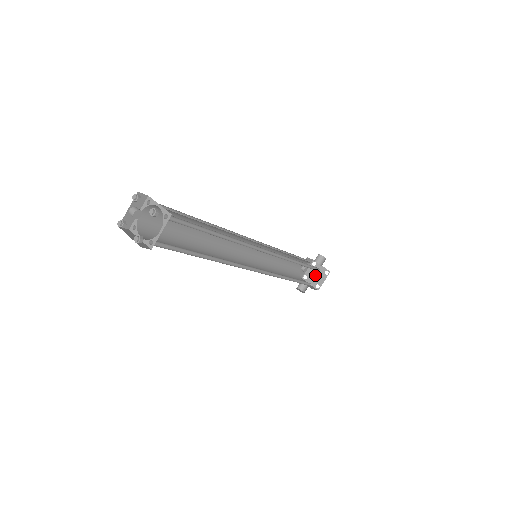
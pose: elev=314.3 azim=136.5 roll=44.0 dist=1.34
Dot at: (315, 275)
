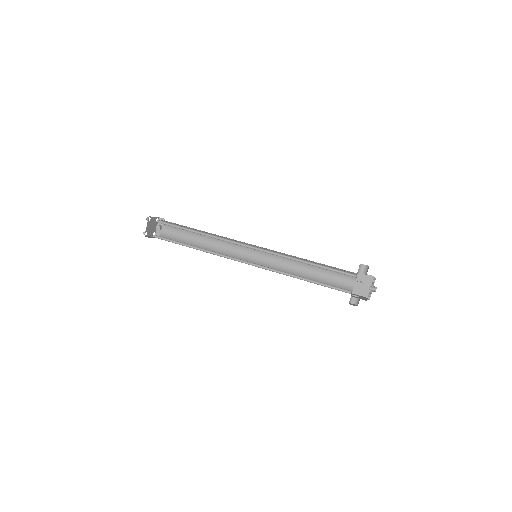
Dot at: (369, 288)
